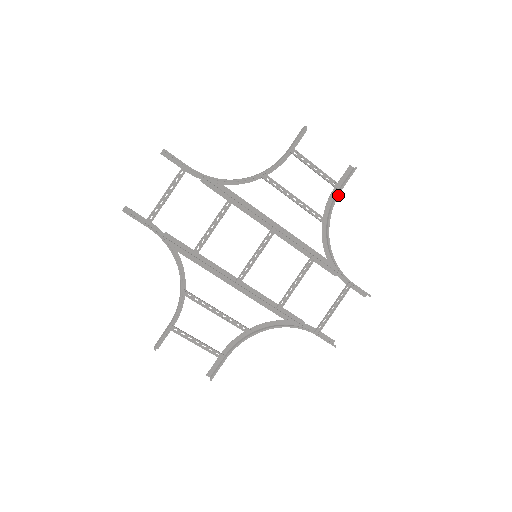
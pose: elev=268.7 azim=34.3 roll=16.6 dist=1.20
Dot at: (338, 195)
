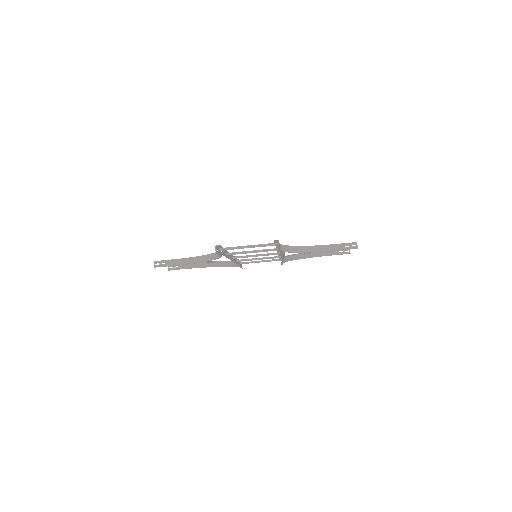
Dot at: occluded
